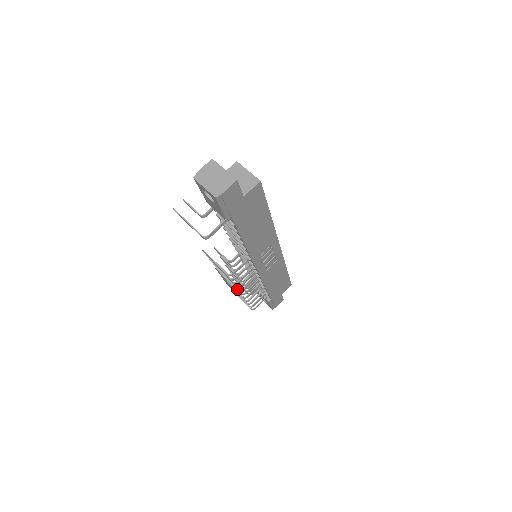
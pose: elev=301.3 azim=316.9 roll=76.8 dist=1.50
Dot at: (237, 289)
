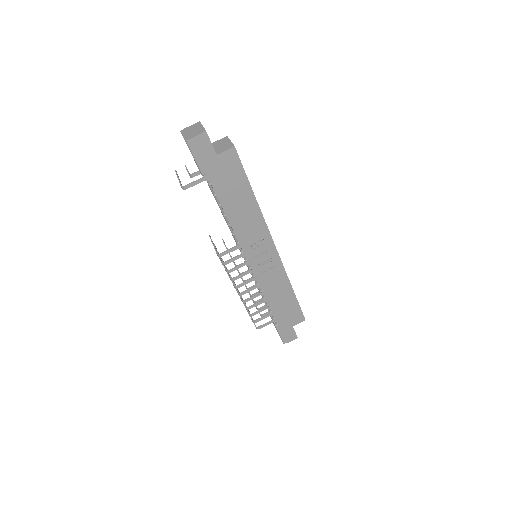
Dot at: (233, 284)
